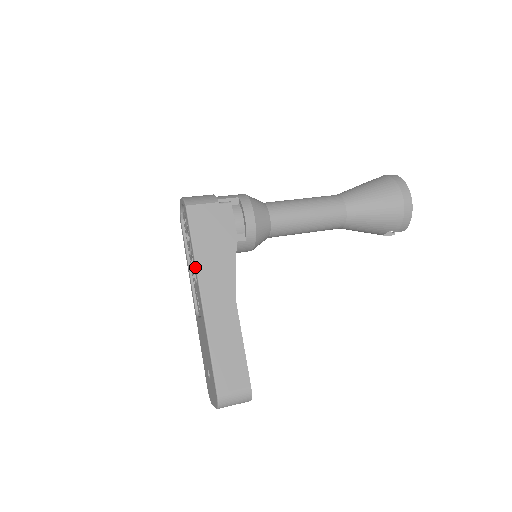
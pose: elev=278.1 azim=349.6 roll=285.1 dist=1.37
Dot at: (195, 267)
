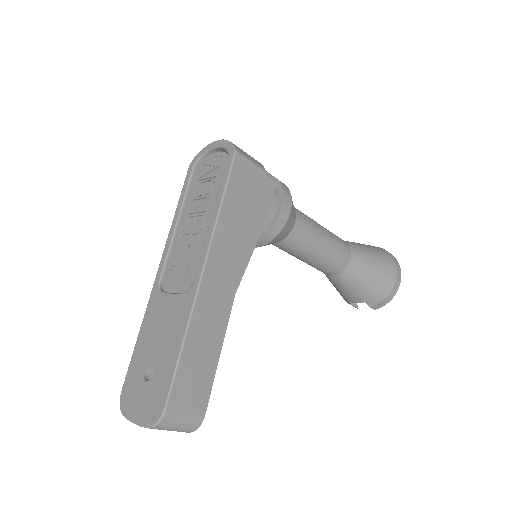
Dot at: (213, 229)
